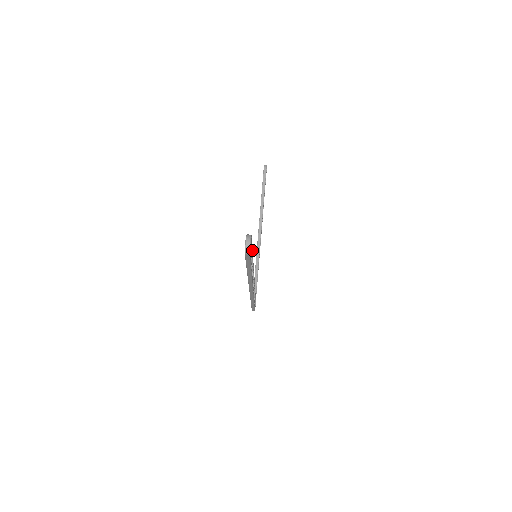
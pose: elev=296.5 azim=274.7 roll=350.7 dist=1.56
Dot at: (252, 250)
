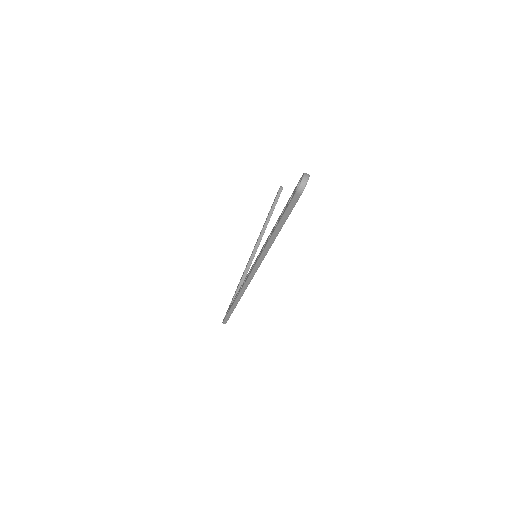
Dot at: occluded
